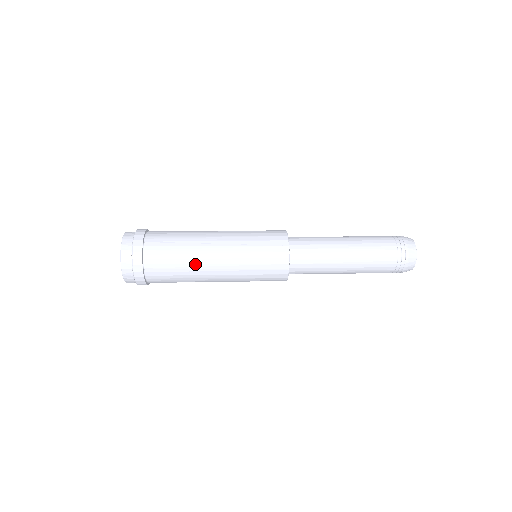
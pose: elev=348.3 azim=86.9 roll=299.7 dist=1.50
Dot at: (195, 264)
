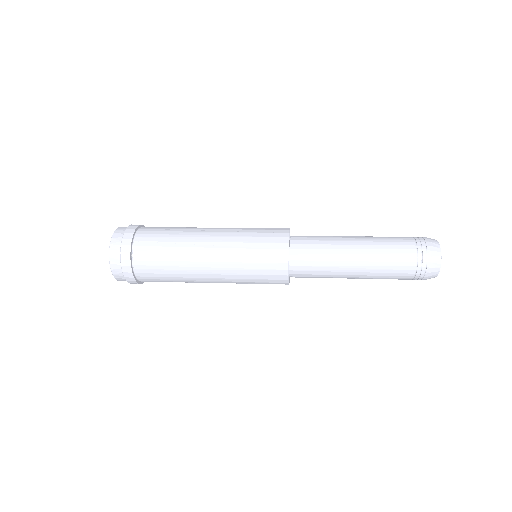
Dot at: (186, 247)
